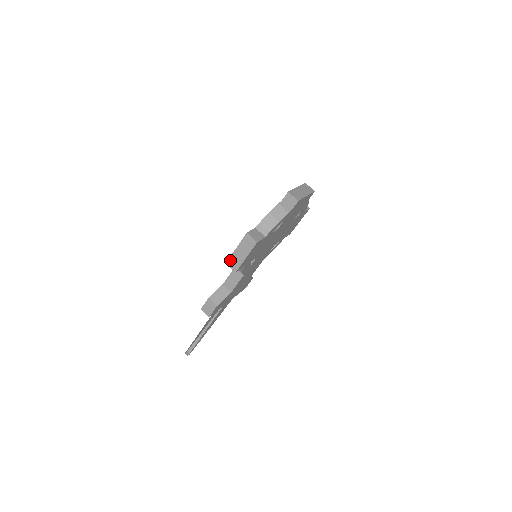
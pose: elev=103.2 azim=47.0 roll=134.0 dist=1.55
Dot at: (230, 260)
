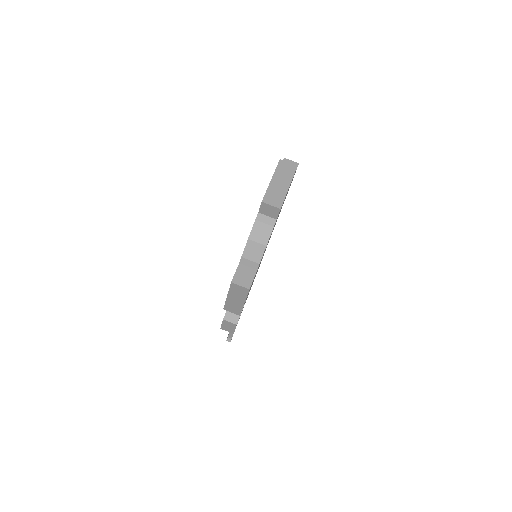
Dot at: (226, 306)
